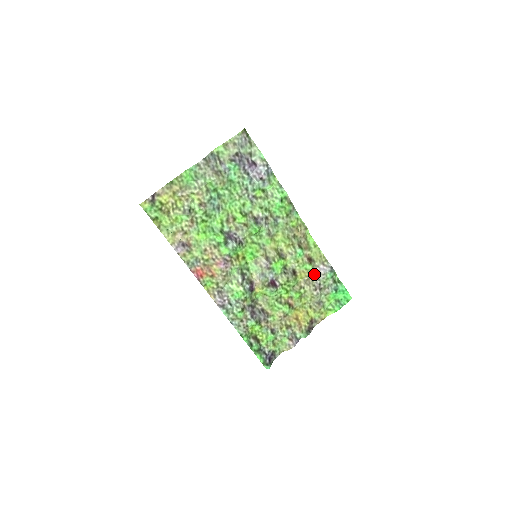
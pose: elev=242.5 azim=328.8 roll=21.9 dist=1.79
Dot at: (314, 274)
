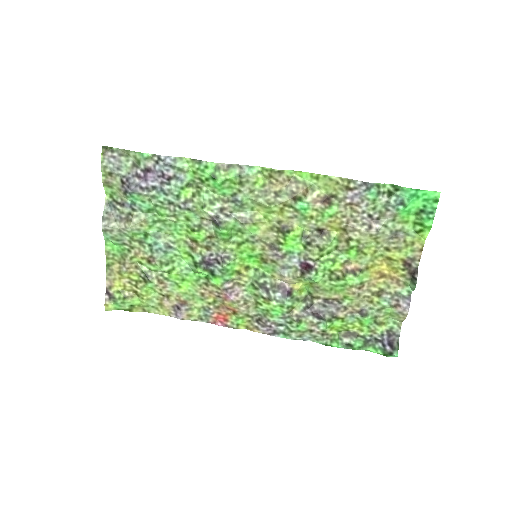
Dot at: (348, 212)
